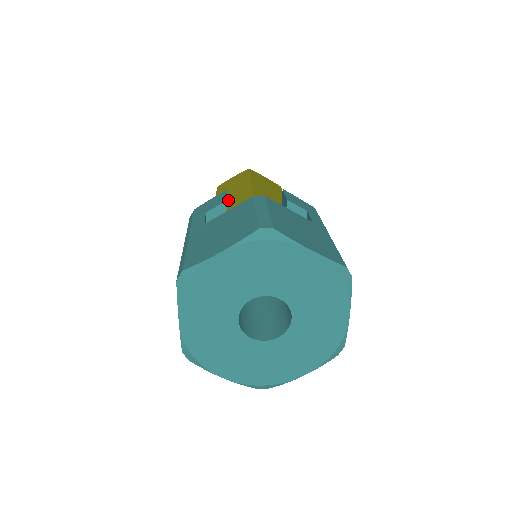
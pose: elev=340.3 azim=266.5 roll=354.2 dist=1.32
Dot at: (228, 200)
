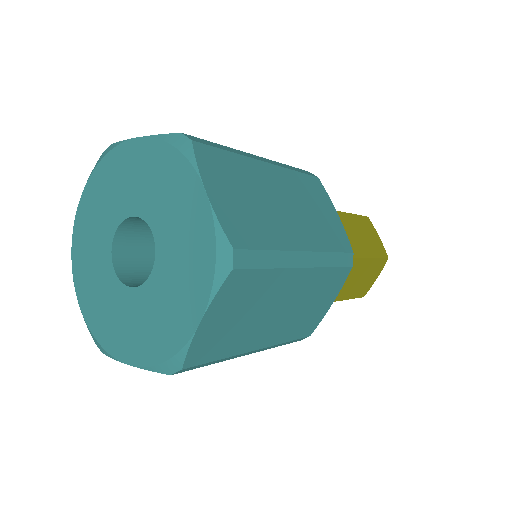
Dot at: occluded
